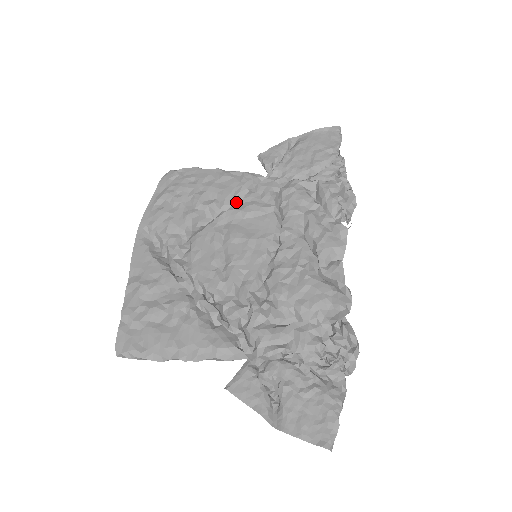
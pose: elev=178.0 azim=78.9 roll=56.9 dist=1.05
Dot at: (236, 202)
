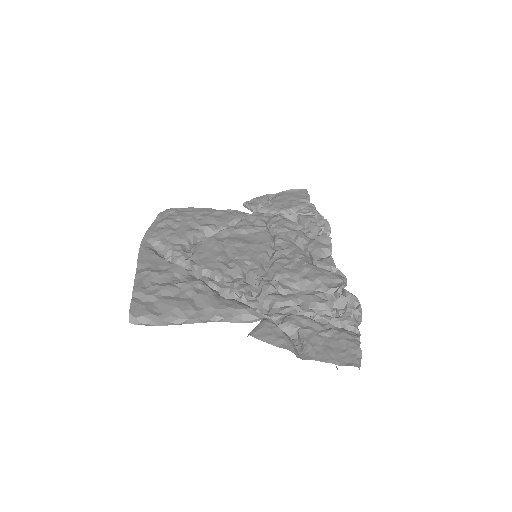
Dot at: occluded
